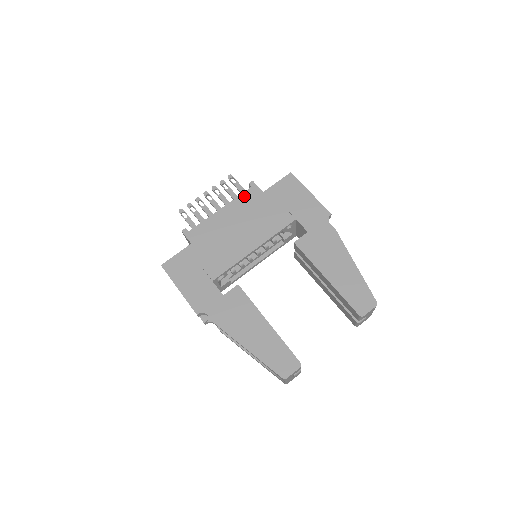
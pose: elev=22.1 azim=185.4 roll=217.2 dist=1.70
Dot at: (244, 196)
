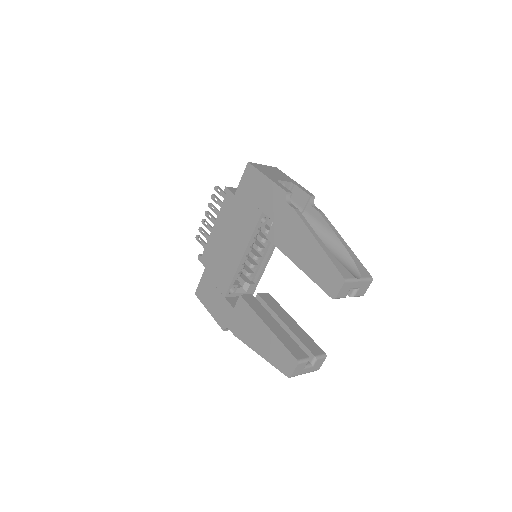
Dot at: (224, 206)
